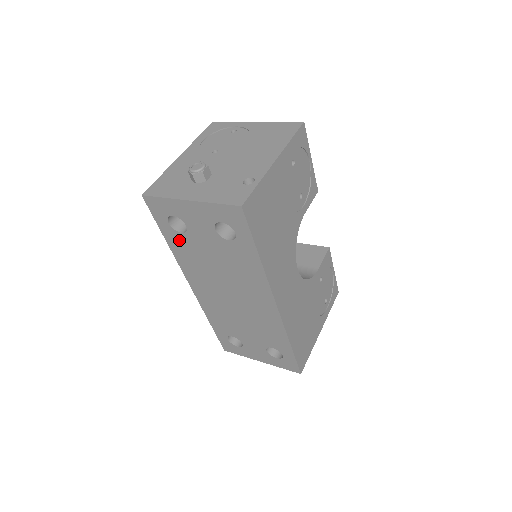
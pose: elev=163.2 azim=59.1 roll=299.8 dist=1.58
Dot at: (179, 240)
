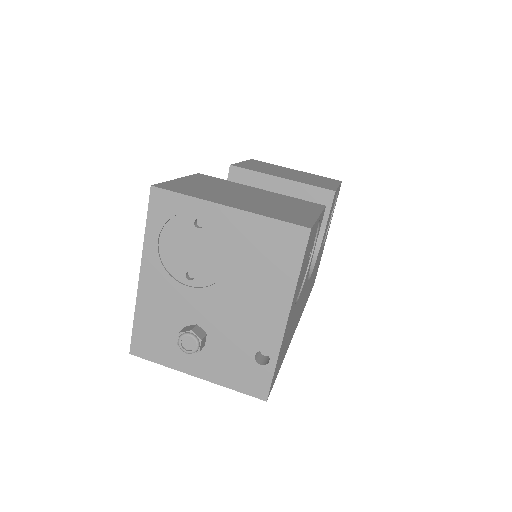
Dot at: occluded
